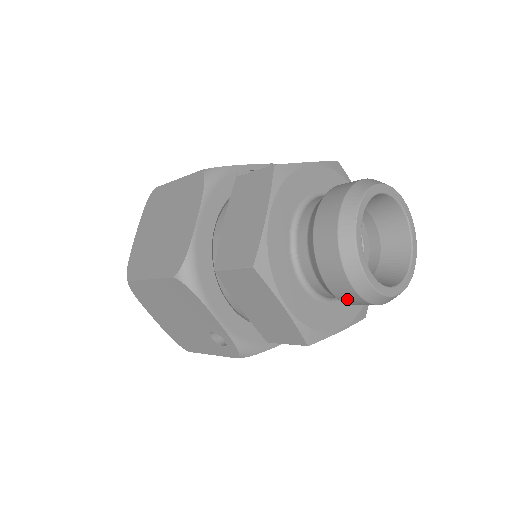
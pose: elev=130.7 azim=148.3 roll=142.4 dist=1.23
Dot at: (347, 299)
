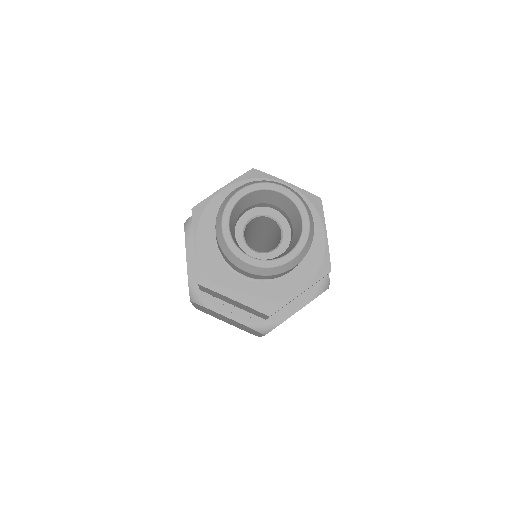
Dot at: occluded
